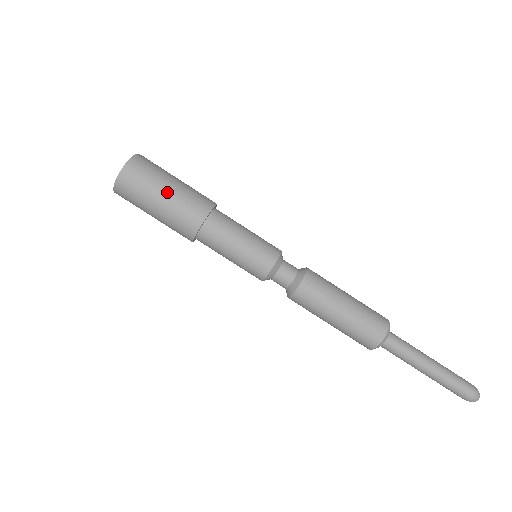
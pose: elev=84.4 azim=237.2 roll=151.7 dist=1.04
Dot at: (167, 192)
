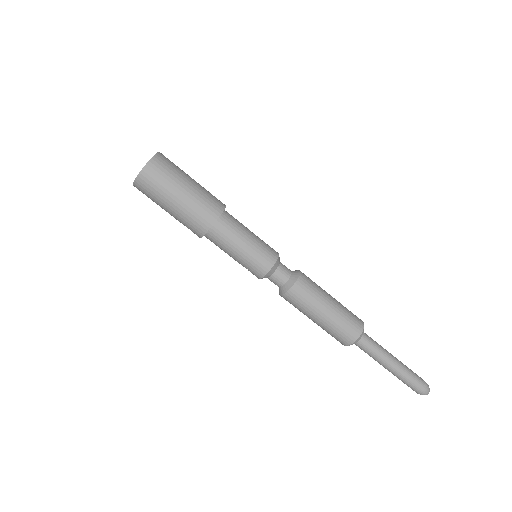
Dot at: (191, 184)
